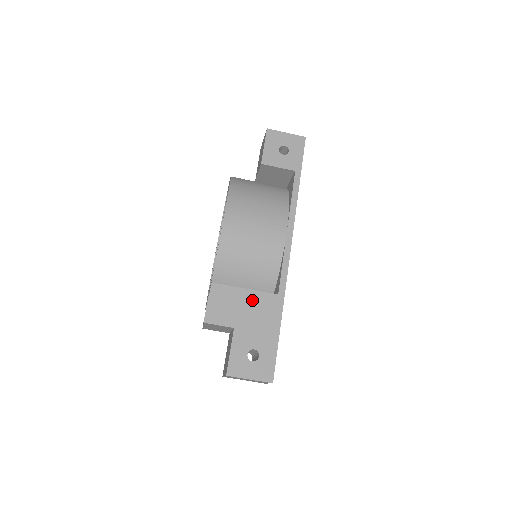
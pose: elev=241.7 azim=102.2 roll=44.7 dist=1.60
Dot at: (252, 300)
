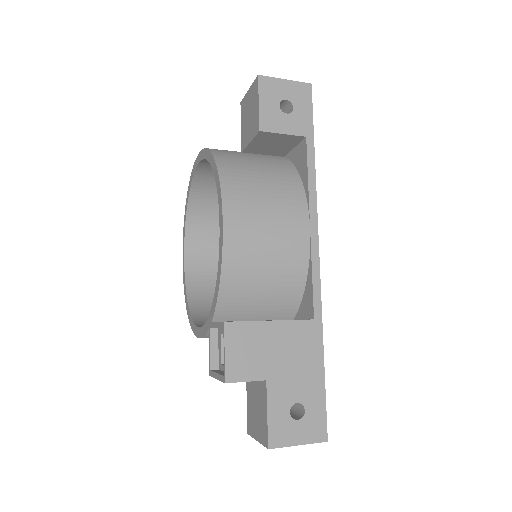
Dot at: (282, 335)
